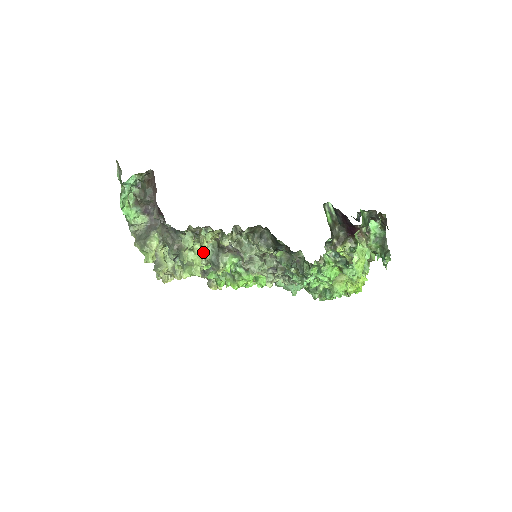
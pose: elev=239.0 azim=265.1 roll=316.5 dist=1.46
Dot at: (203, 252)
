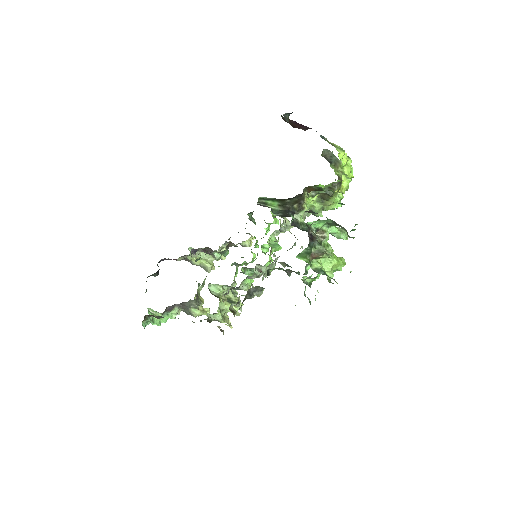
Dot at: (226, 291)
